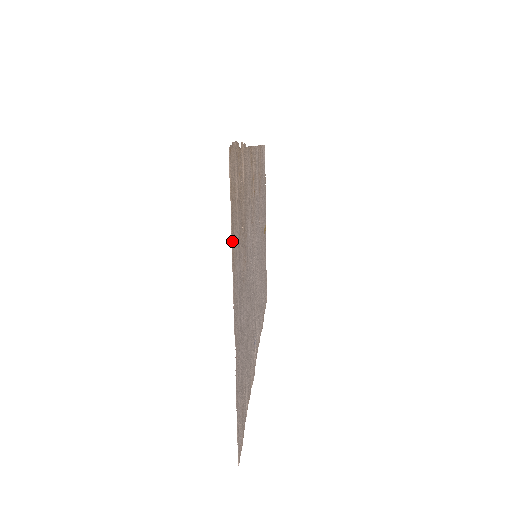
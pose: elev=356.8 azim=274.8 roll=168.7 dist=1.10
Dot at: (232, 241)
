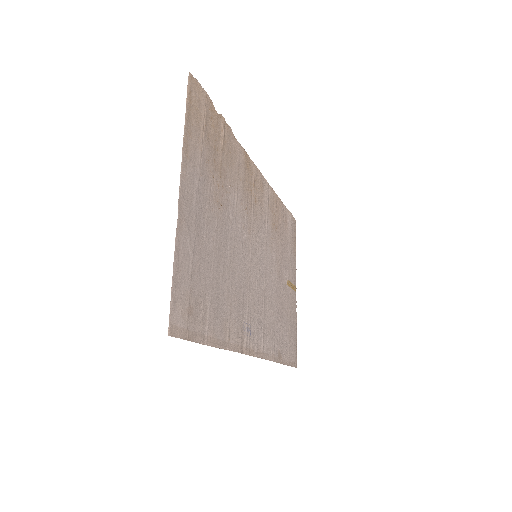
Dot at: (185, 132)
